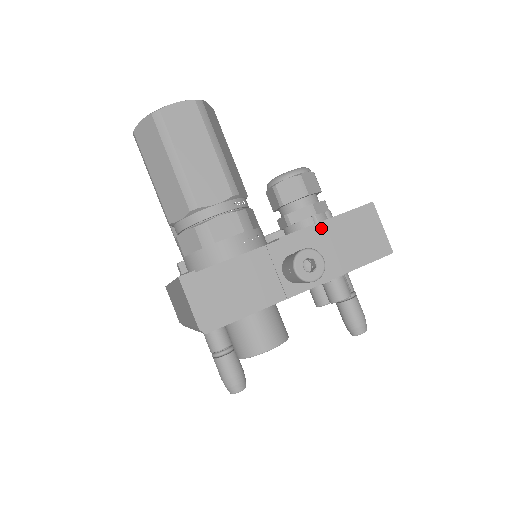
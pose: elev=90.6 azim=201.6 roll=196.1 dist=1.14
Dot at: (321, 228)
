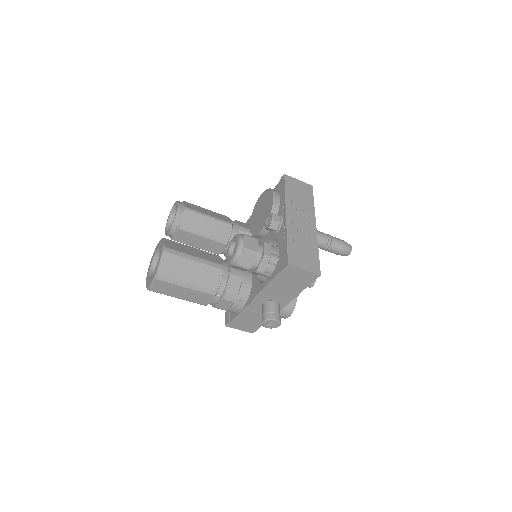
Dot at: (269, 287)
